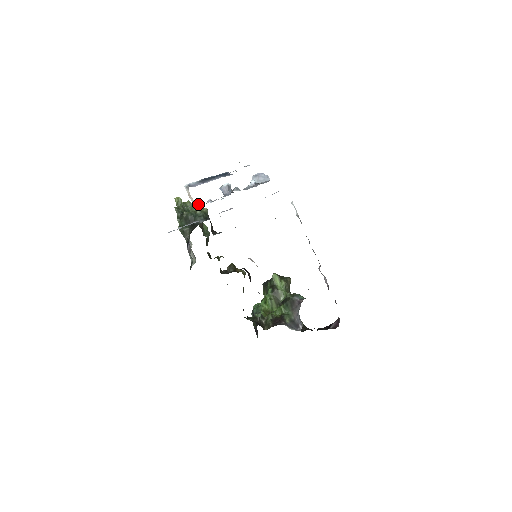
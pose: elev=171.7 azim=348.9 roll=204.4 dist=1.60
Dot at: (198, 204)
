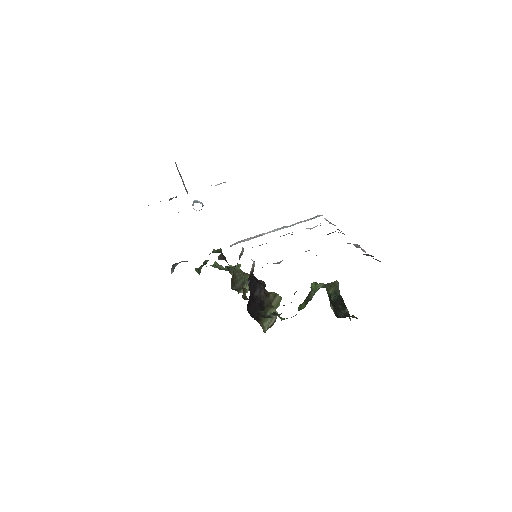
Dot at: (239, 265)
